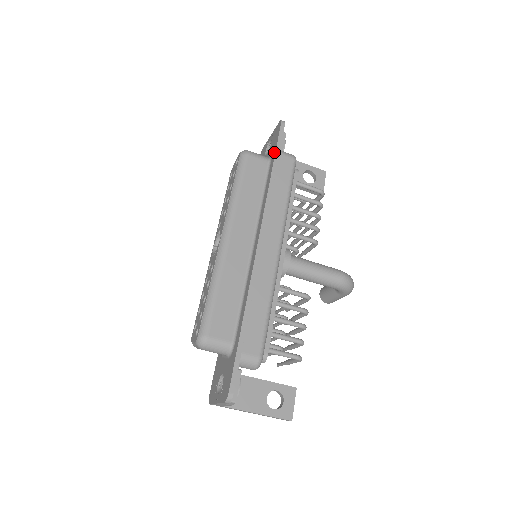
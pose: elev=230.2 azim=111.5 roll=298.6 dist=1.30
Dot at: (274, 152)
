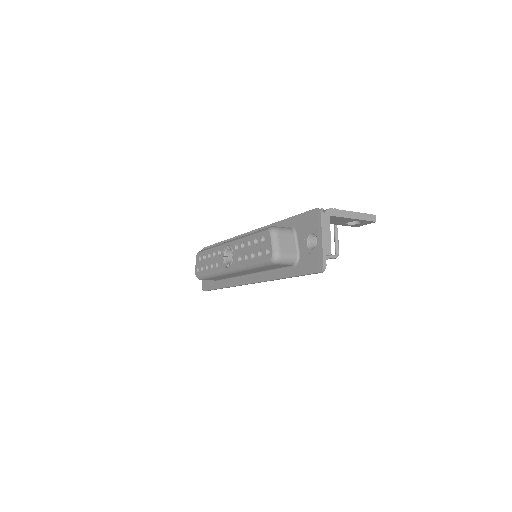
Dot at: (297, 273)
